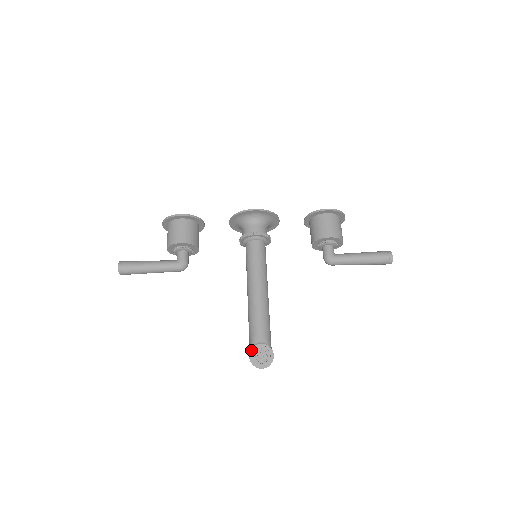
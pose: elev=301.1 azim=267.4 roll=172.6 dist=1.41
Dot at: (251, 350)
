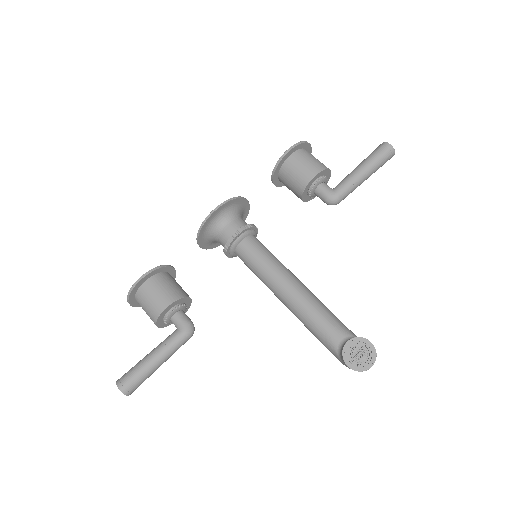
Dot at: (343, 357)
